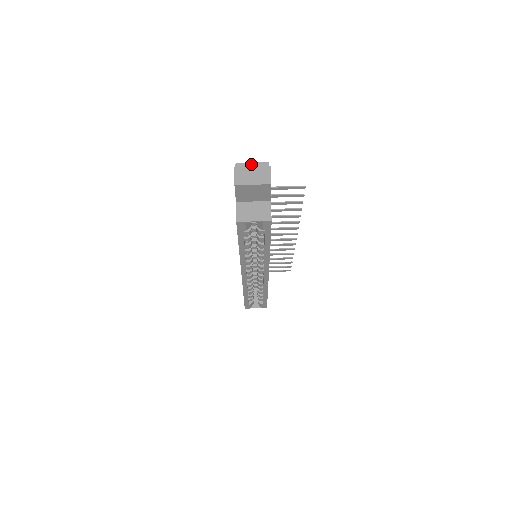
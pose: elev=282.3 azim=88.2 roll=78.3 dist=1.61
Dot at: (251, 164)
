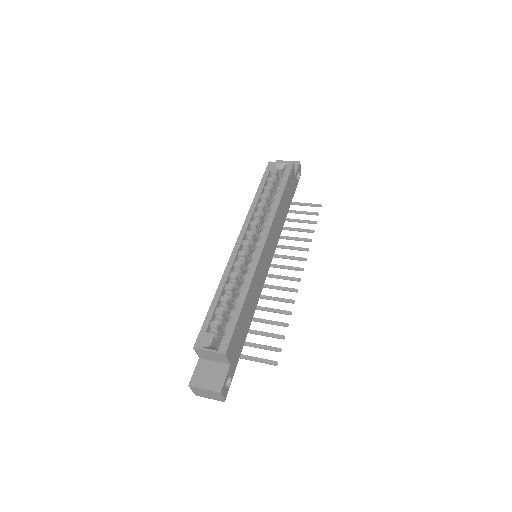
Dot at: occluded
